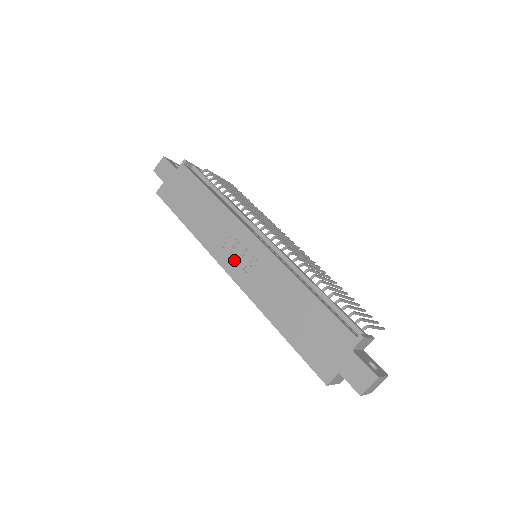
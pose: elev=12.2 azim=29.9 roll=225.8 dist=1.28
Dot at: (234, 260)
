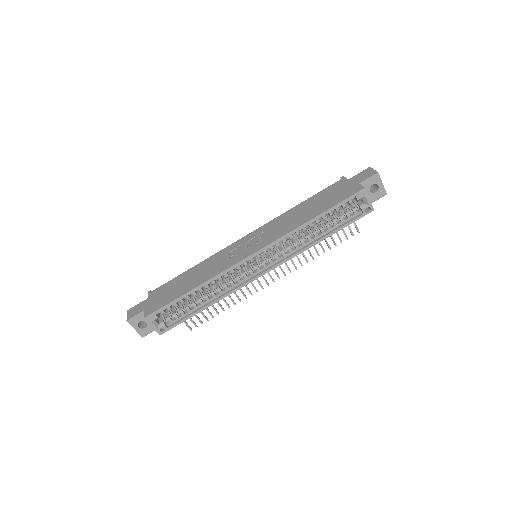
Dot at: (247, 250)
